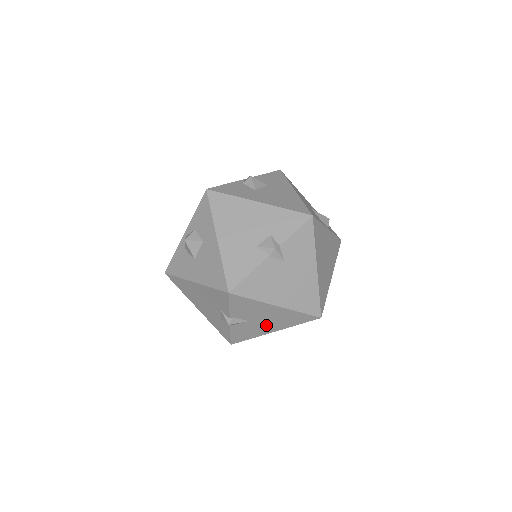
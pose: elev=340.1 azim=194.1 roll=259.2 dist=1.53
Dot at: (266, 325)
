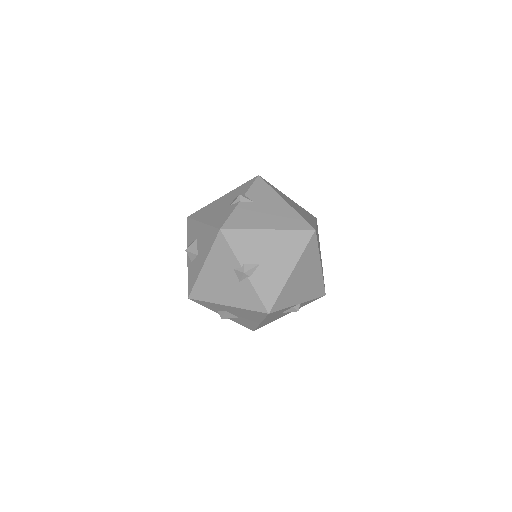
Dot at: (278, 264)
